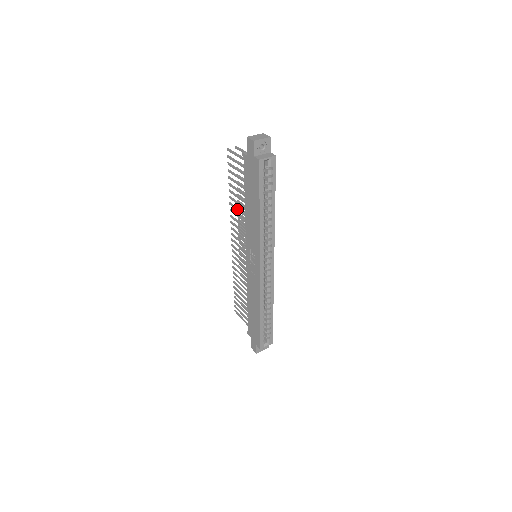
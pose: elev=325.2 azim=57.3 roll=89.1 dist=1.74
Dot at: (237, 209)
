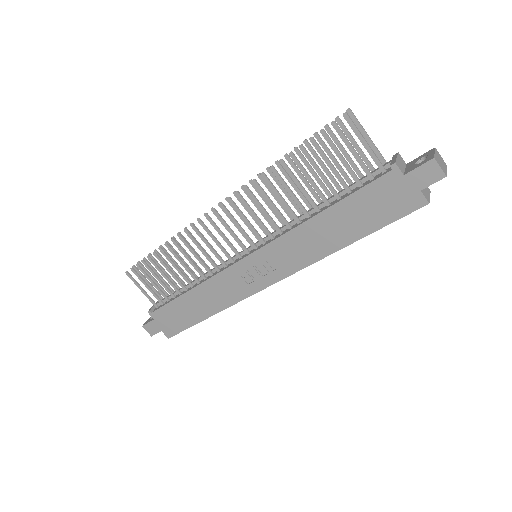
Dot at: (279, 195)
